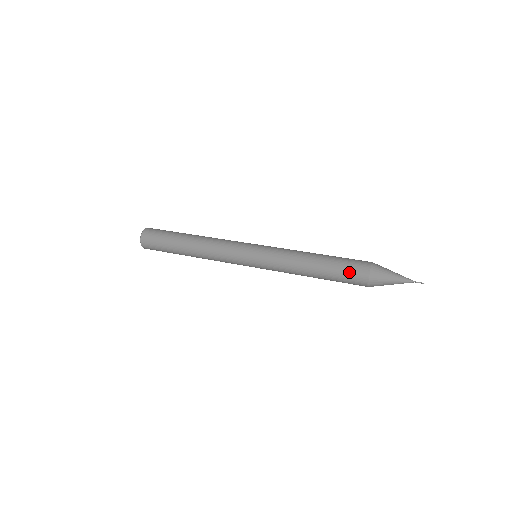
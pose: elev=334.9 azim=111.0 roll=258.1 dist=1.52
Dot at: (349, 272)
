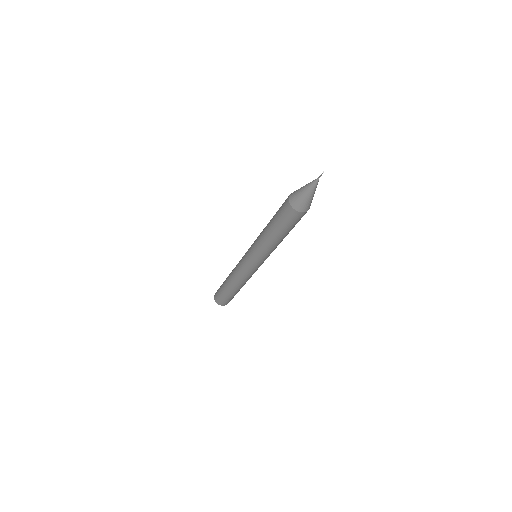
Dot at: (280, 210)
